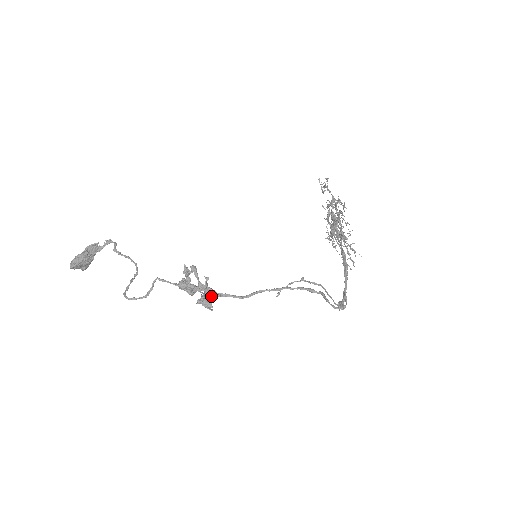
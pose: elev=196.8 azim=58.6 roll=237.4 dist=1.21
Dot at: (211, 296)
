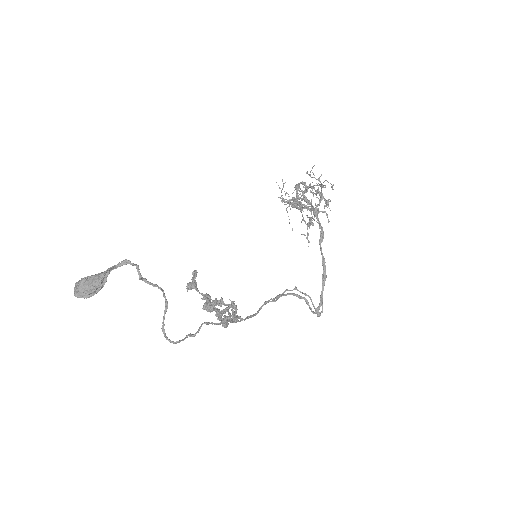
Dot at: (238, 321)
